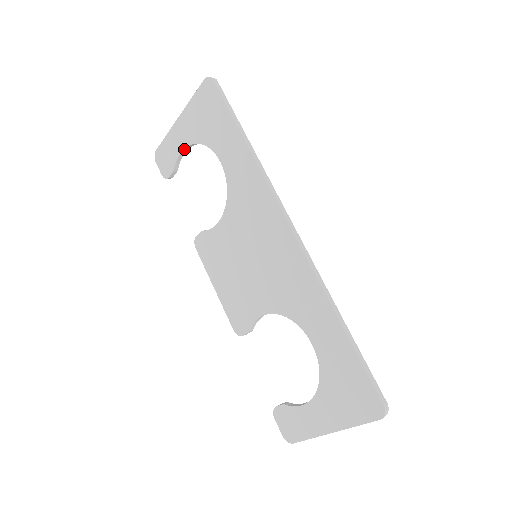
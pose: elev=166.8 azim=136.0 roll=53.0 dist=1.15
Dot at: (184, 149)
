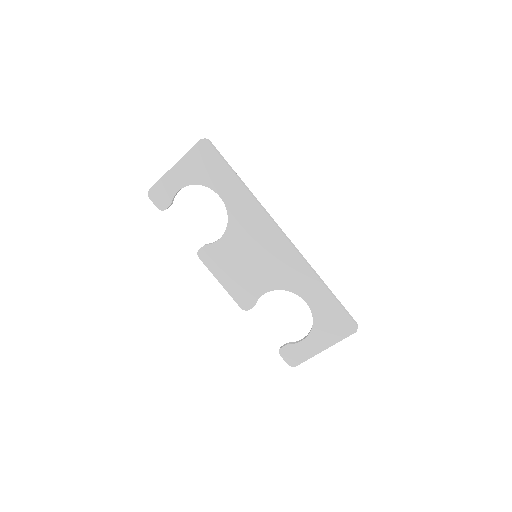
Dot at: (181, 188)
